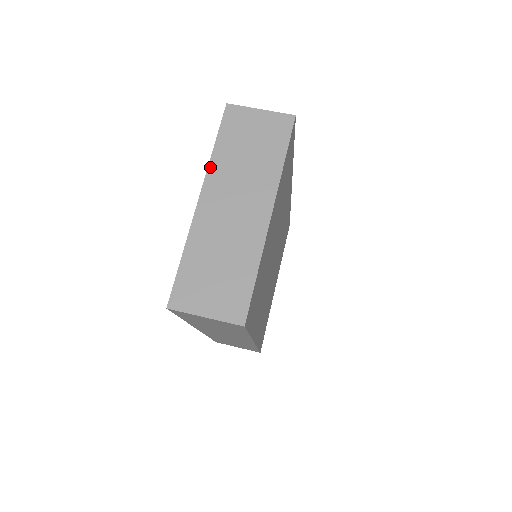
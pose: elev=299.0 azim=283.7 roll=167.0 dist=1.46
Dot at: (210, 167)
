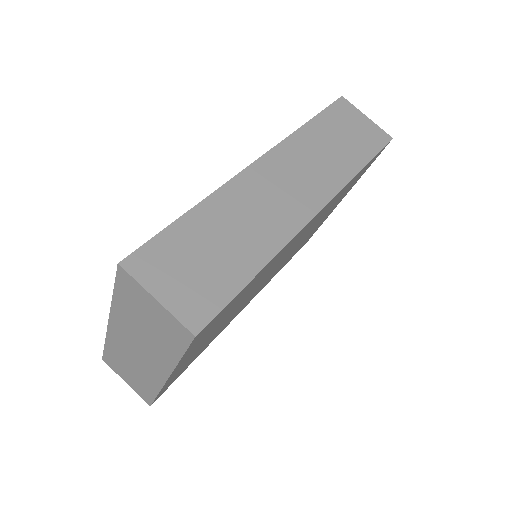
Dot at: (112, 308)
